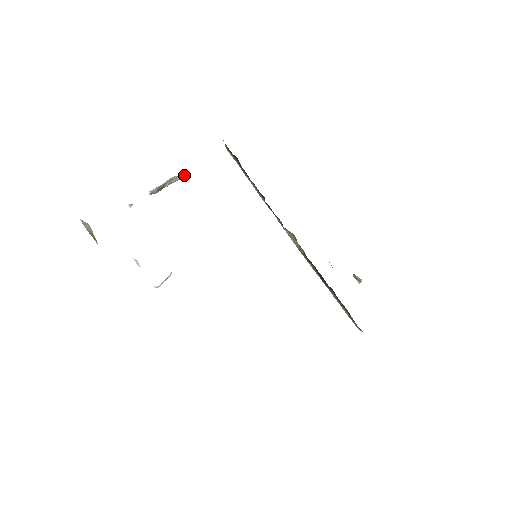
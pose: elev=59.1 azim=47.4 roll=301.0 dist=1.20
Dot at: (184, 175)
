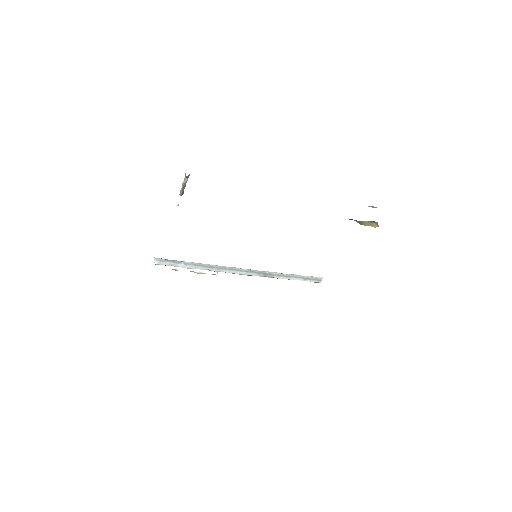
Dot at: (188, 176)
